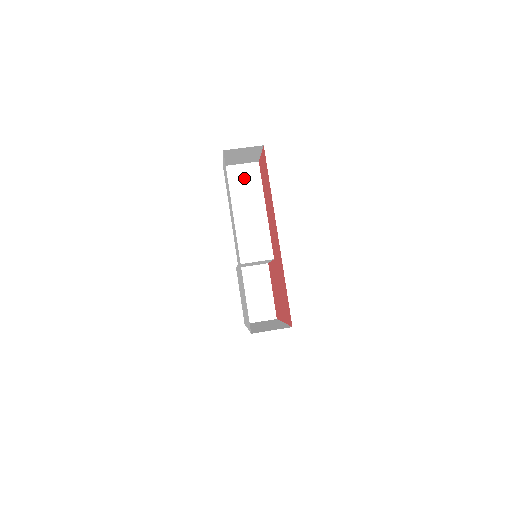
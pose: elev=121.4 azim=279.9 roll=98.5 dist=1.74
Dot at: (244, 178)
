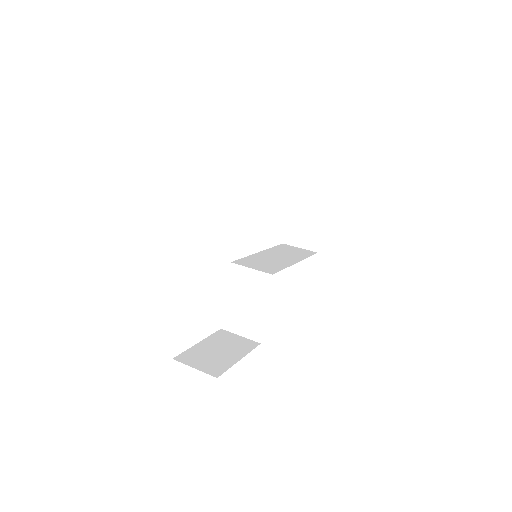
Dot at: (295, 251)
